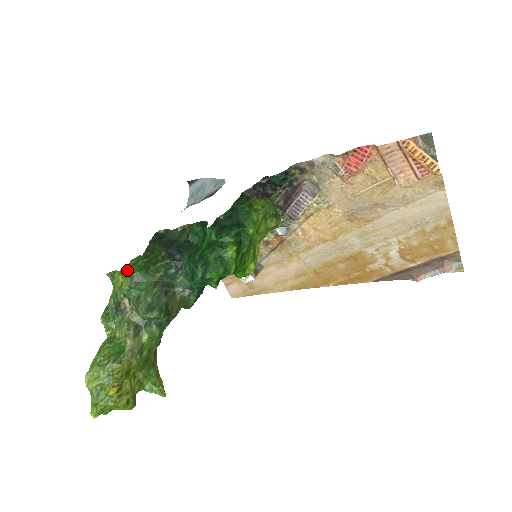
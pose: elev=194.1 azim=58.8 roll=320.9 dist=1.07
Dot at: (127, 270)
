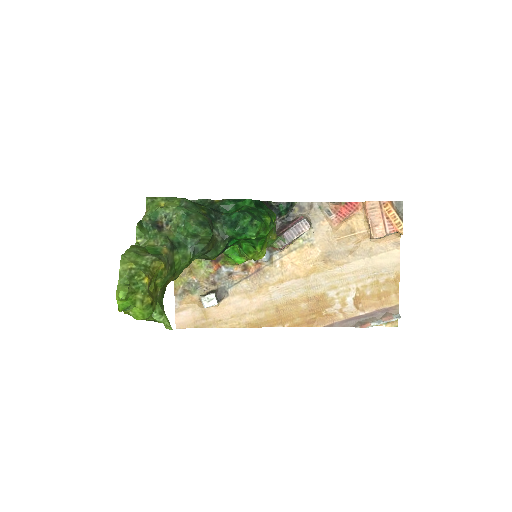
Dot at: (174, 197)
